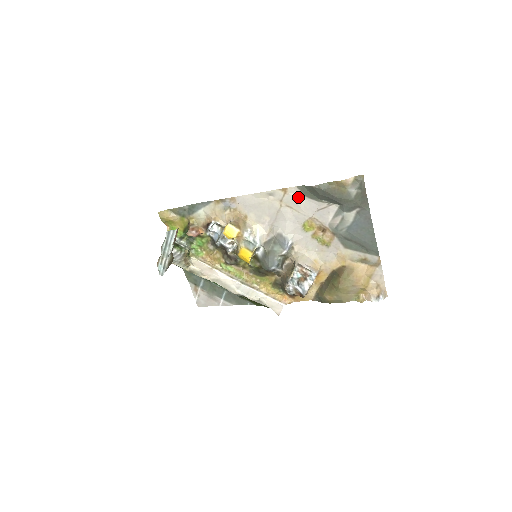
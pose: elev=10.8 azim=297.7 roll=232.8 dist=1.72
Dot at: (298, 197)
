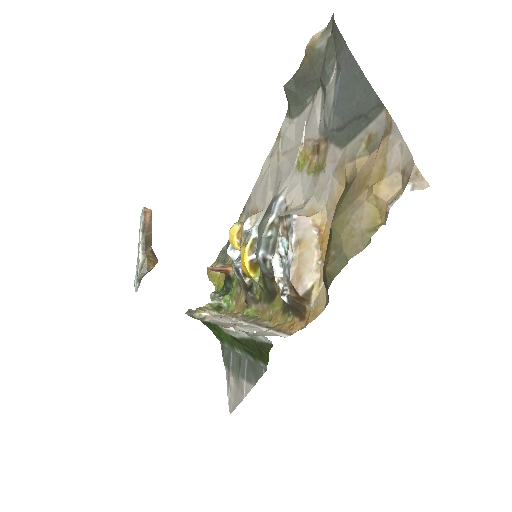
Dot at: (289, 129)
